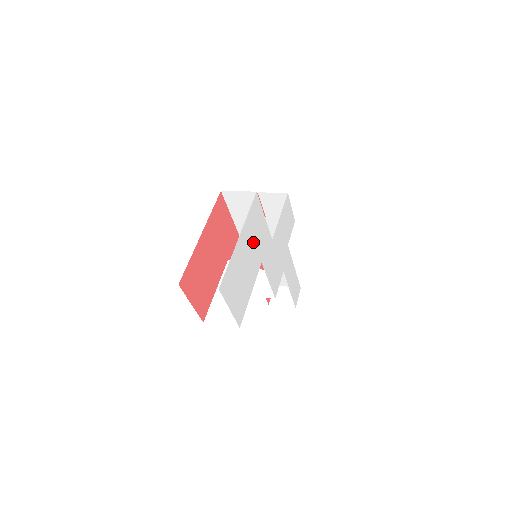
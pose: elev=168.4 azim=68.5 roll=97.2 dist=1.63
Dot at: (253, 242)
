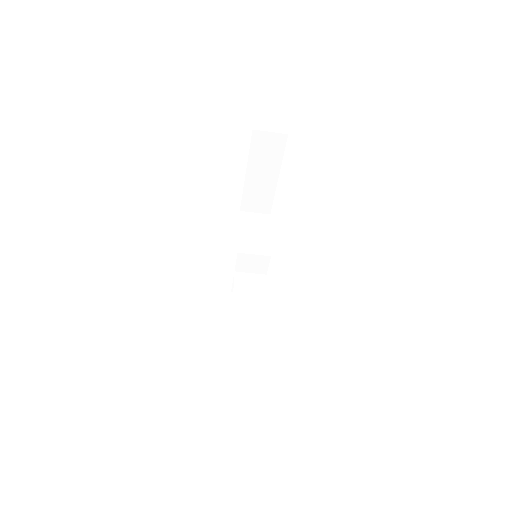
Dot at: occluded
